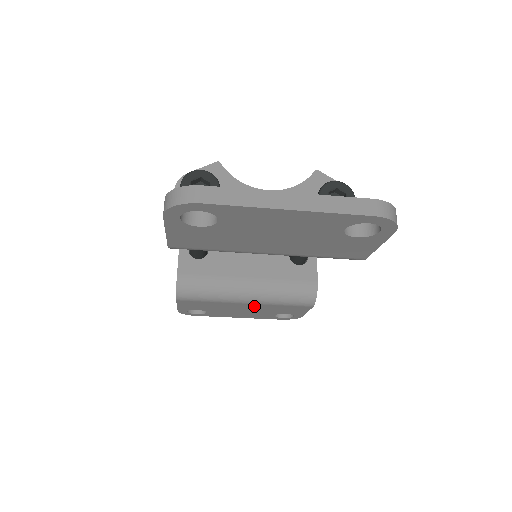
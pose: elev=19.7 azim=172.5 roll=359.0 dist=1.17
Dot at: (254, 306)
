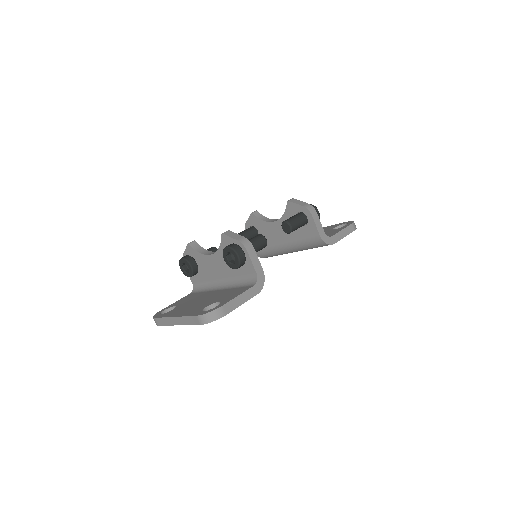
Dot at: occluded
